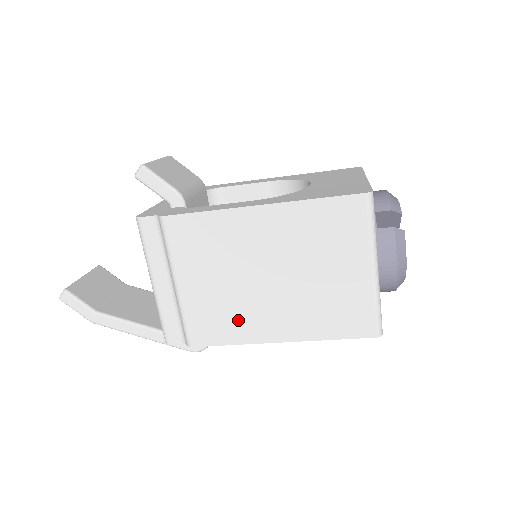
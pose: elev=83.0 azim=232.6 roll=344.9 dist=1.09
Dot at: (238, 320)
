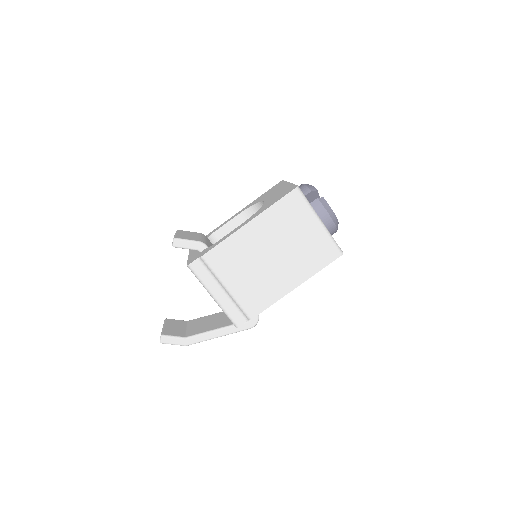
Dot at: (269, 288)
